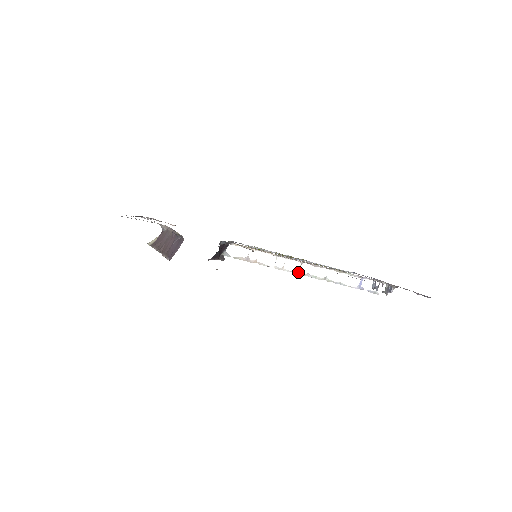
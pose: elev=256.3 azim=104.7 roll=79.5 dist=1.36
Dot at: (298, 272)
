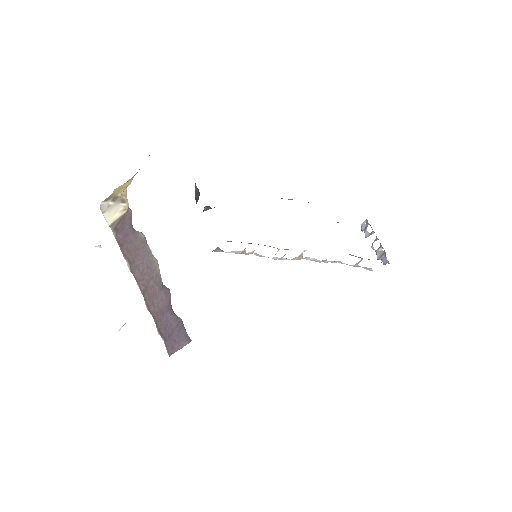
Dot at: (298, 258)
